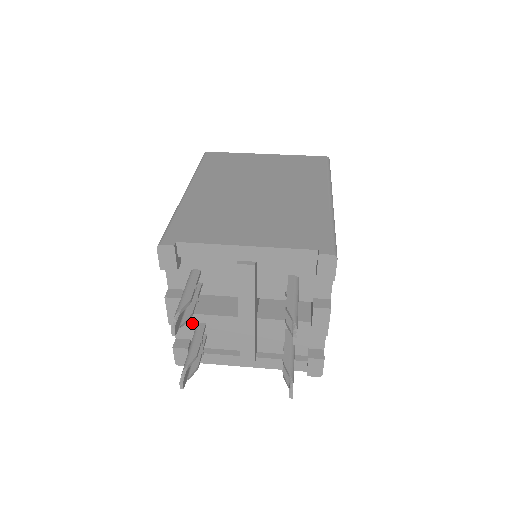
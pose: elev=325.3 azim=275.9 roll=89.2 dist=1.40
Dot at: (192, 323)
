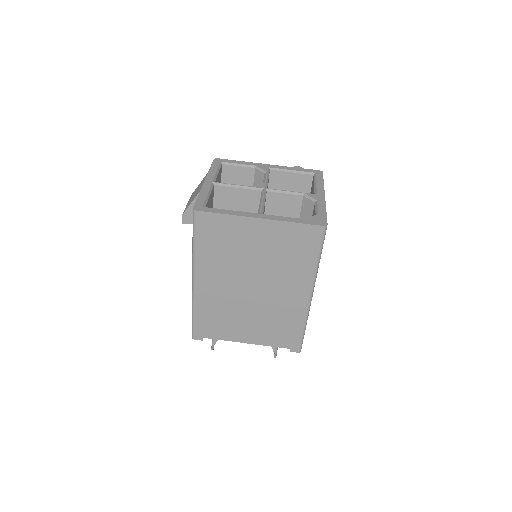
Dot at: occluded
